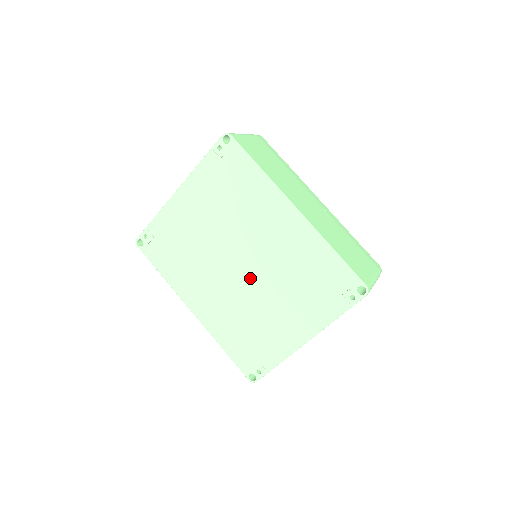
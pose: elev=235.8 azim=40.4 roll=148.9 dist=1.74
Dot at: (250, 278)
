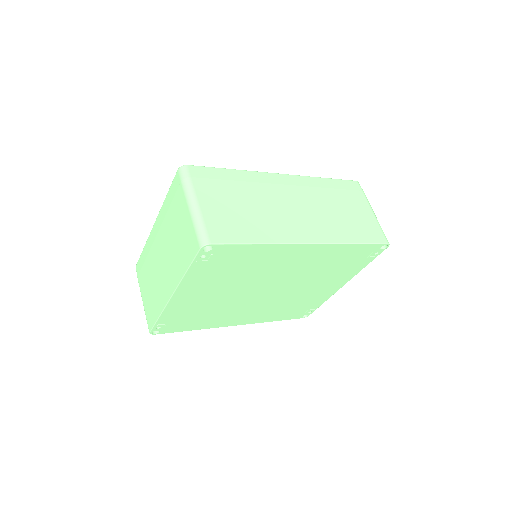
Dot at: (281, 290)
